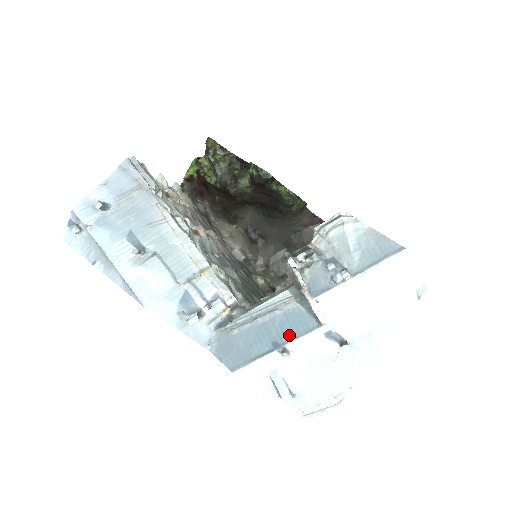
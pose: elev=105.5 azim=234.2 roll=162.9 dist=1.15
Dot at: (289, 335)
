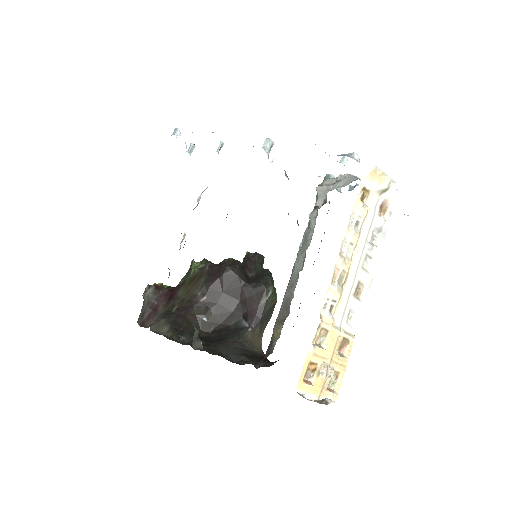
Dot at: occluded
